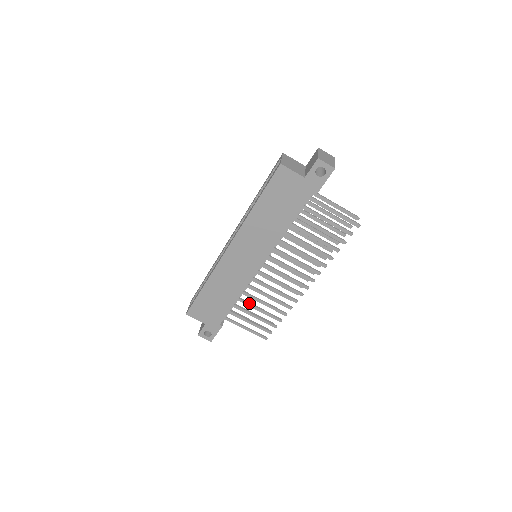
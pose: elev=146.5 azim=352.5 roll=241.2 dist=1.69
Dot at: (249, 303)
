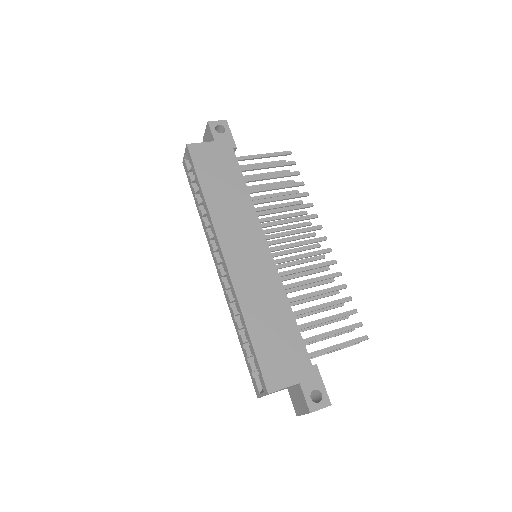
Dot at: (306, 308)
